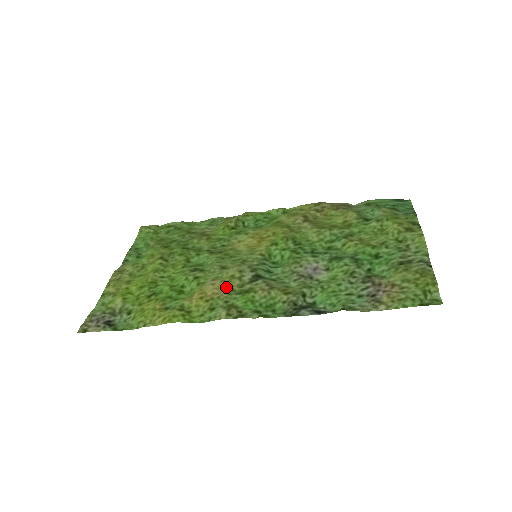
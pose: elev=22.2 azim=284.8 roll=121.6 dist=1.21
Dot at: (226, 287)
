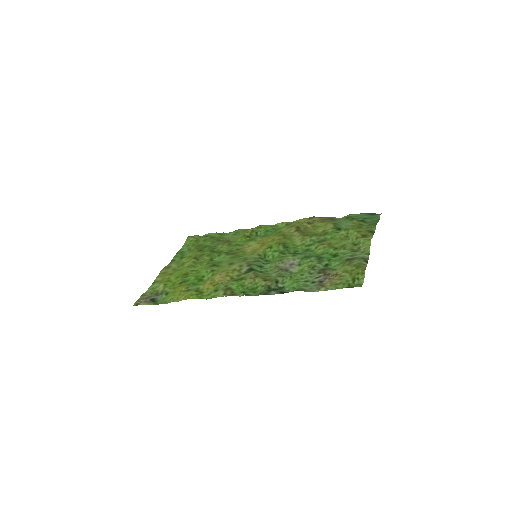
Dot at: (228, 276)
